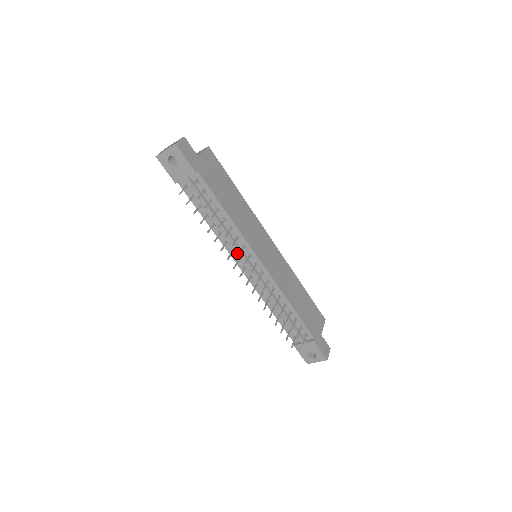
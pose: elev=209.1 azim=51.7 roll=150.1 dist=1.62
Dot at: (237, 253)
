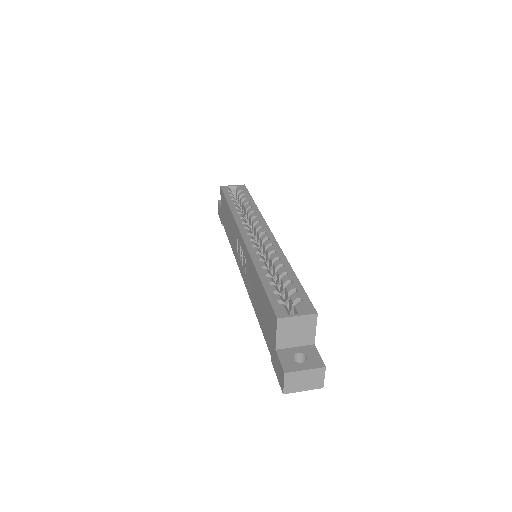
Dot at: occluded
